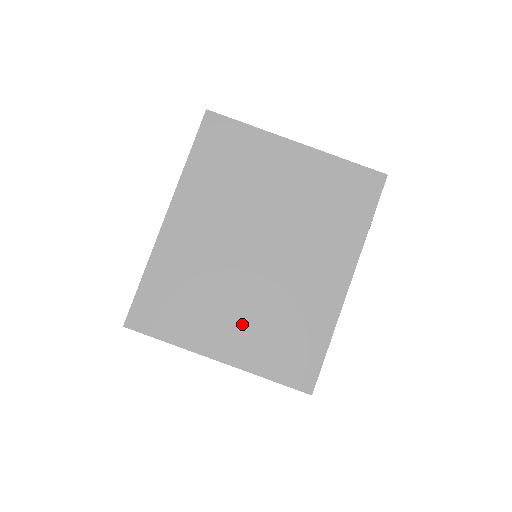
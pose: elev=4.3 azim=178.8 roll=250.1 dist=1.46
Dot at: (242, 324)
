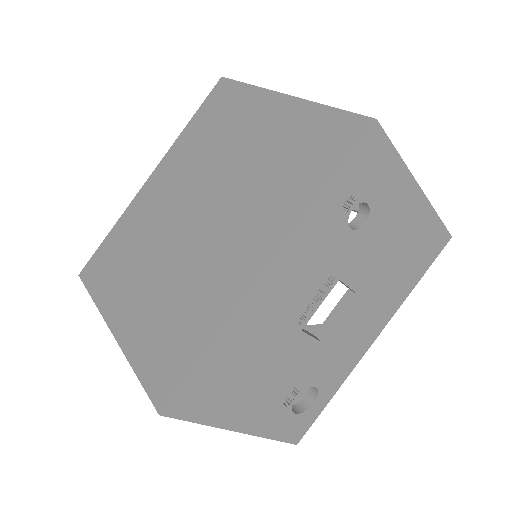
Dot at: (146, 296)
